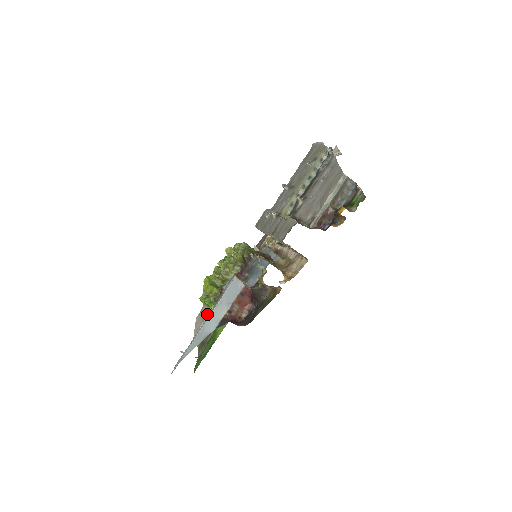
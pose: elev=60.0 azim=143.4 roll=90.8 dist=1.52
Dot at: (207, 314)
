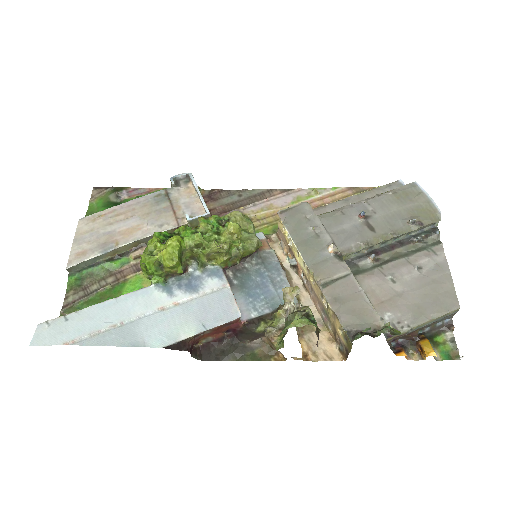
Dot at: (113, 247)
